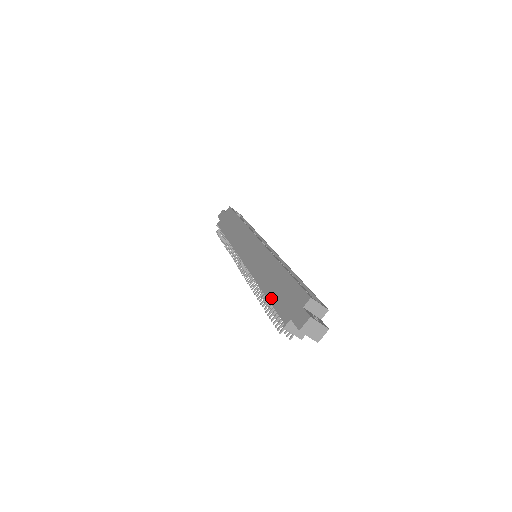
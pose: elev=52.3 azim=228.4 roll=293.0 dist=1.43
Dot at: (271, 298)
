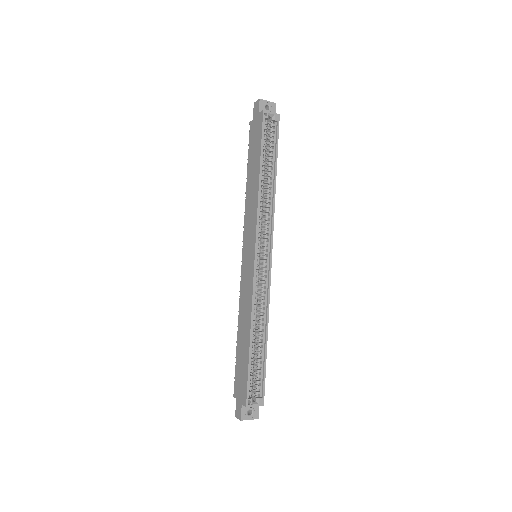
Dot at: (237, 354)
